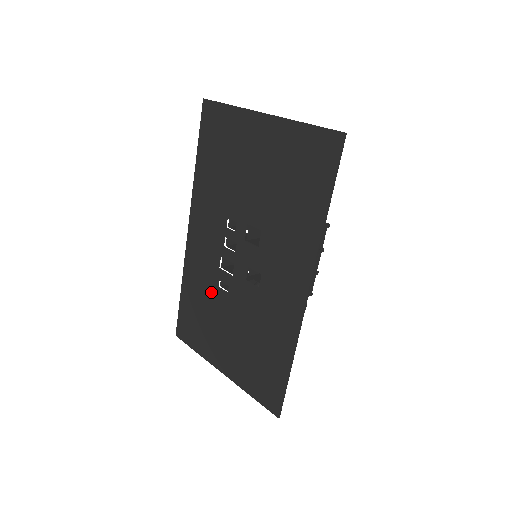
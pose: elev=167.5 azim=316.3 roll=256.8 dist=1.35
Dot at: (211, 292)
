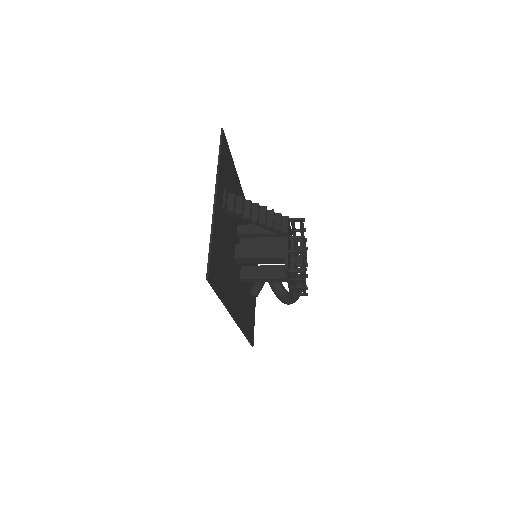
Dot at: occluded
